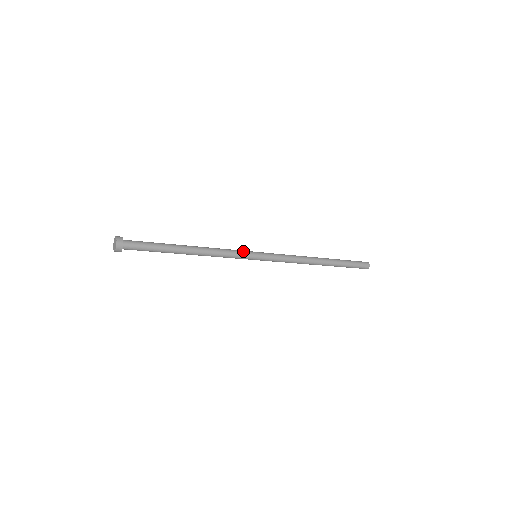
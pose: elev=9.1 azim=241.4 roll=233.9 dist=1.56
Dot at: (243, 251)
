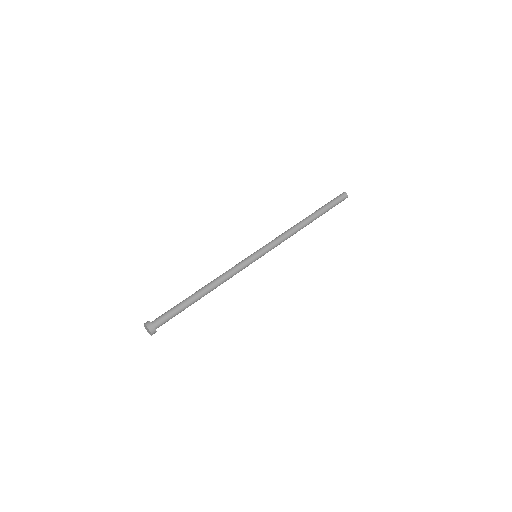
Dot at: (245, 262)
